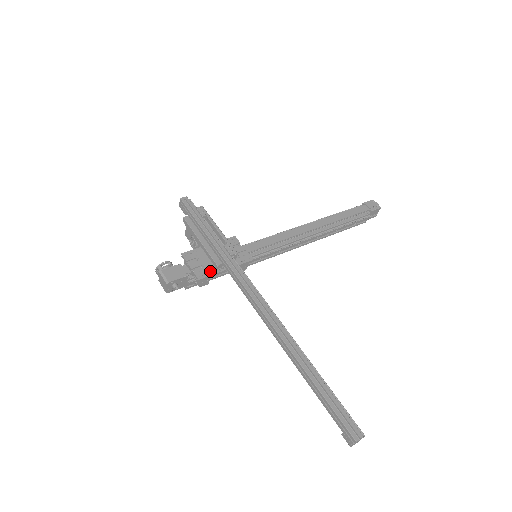
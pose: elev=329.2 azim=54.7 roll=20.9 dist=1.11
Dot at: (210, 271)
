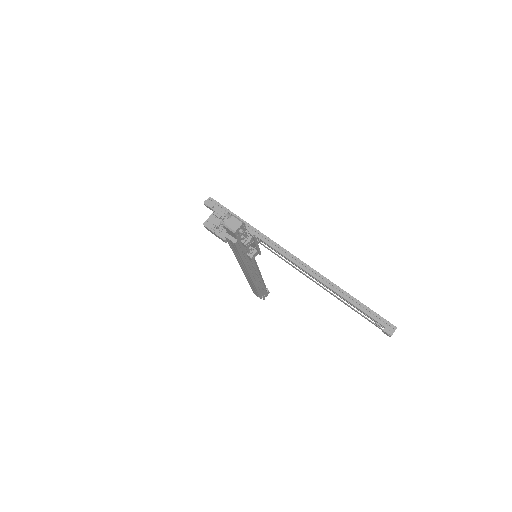
Dot at: occluded
